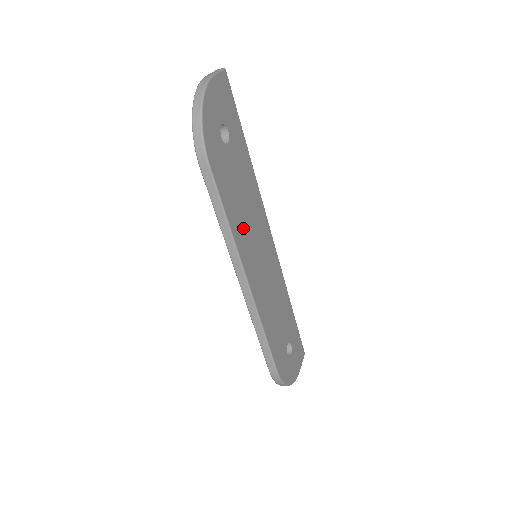
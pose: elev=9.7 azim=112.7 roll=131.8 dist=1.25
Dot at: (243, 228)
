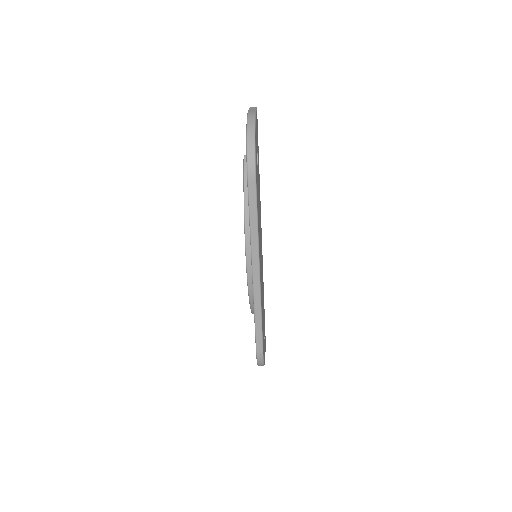
Dot at: (259, 232)
